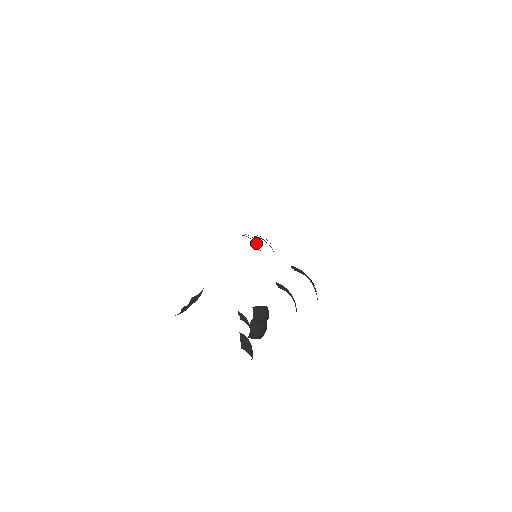
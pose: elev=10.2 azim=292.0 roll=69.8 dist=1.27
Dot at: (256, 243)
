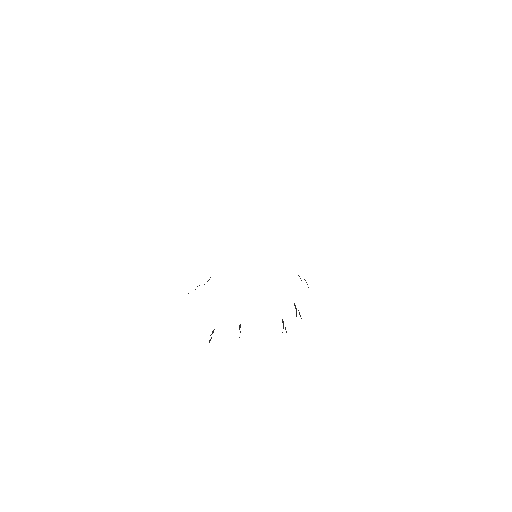
Dot at: occluded
